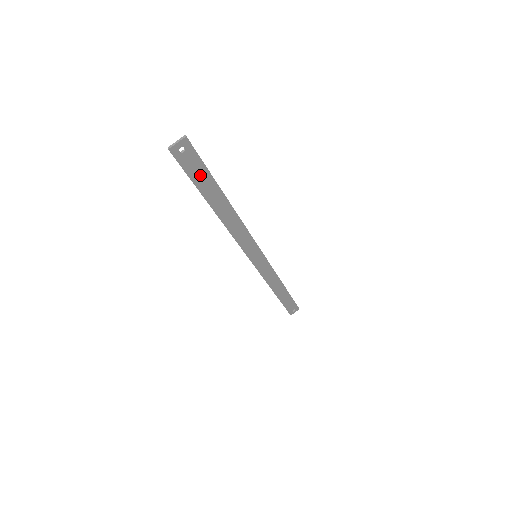
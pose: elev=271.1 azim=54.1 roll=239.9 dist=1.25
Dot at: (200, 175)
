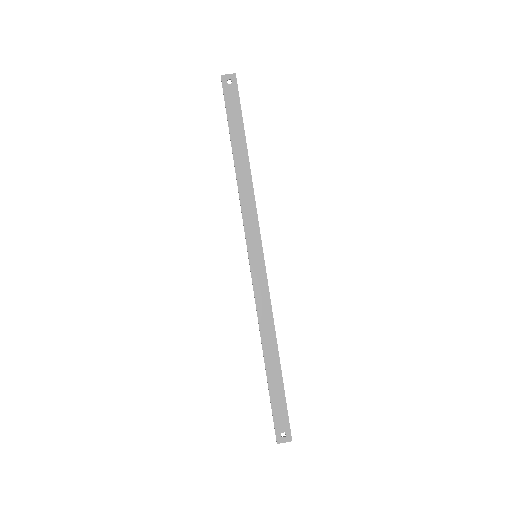
Dot at: (234, 112)
